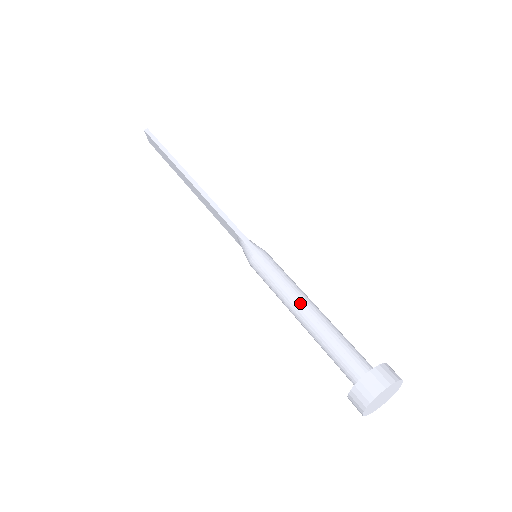
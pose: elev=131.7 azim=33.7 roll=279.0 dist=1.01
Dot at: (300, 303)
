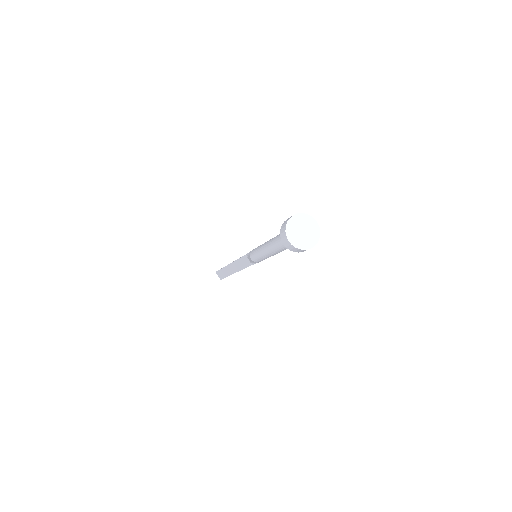
Dot at: (267, 241)
